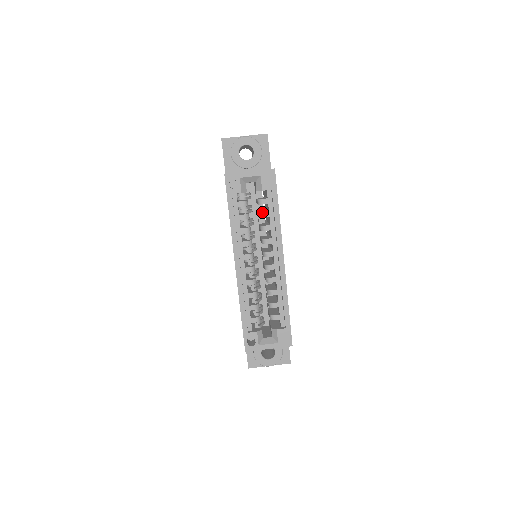
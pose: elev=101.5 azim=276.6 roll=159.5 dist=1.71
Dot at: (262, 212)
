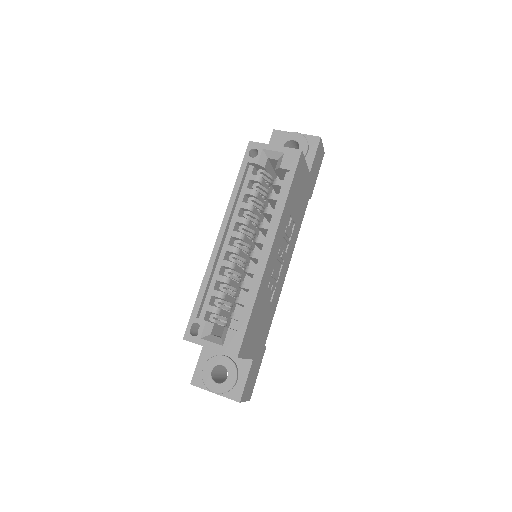
Dot at: (272, 193)
